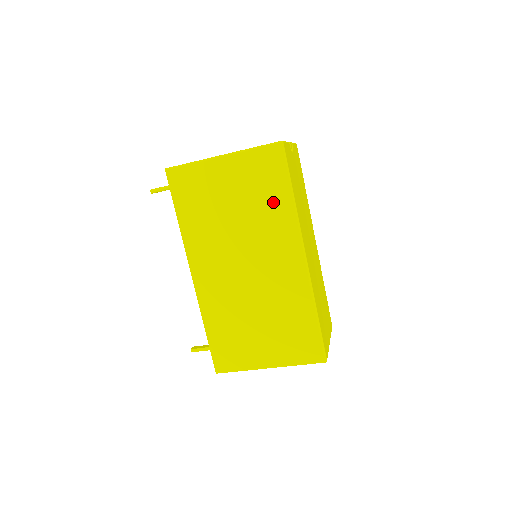
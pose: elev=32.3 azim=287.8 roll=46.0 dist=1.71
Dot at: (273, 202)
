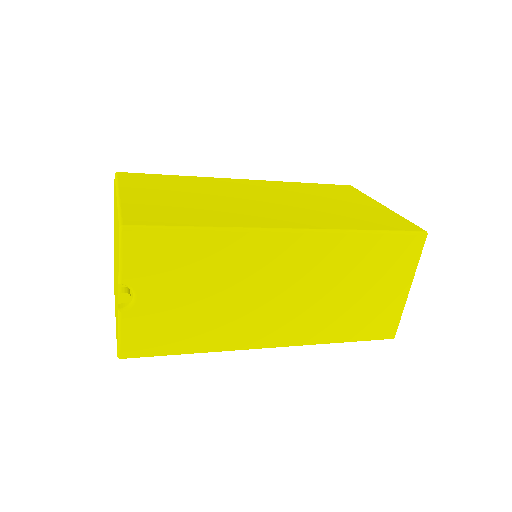
Dot at: occluded
